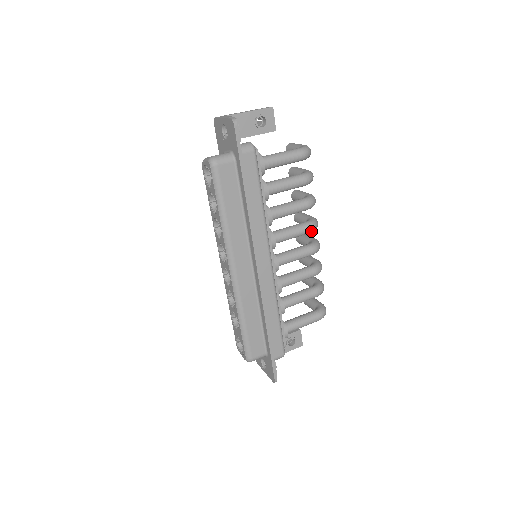
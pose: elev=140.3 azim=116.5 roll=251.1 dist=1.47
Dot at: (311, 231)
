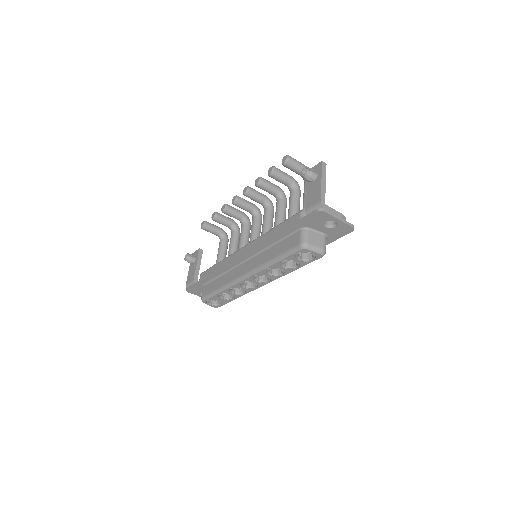
Dot at: occluded
